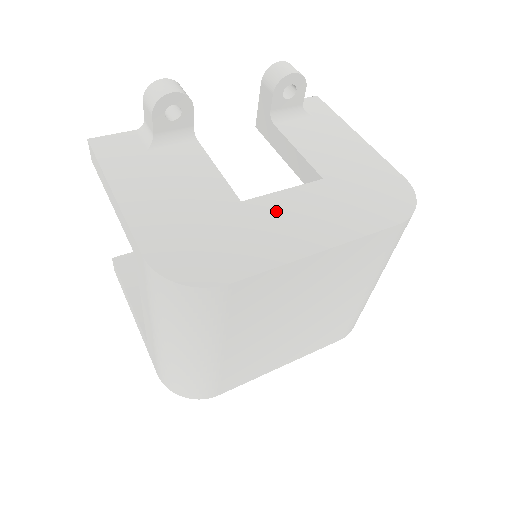
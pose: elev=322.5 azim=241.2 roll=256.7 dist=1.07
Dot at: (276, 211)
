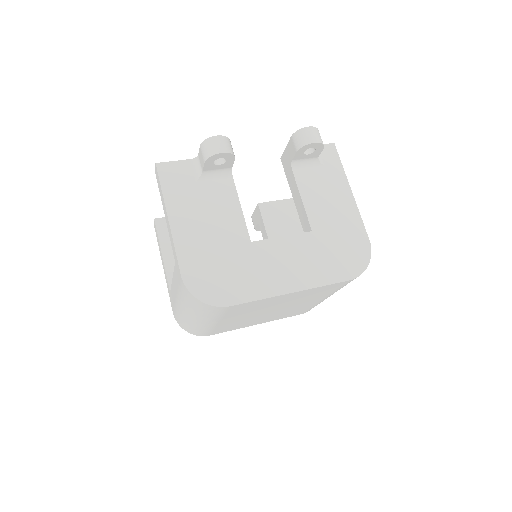
Dot at: (272, 254)
